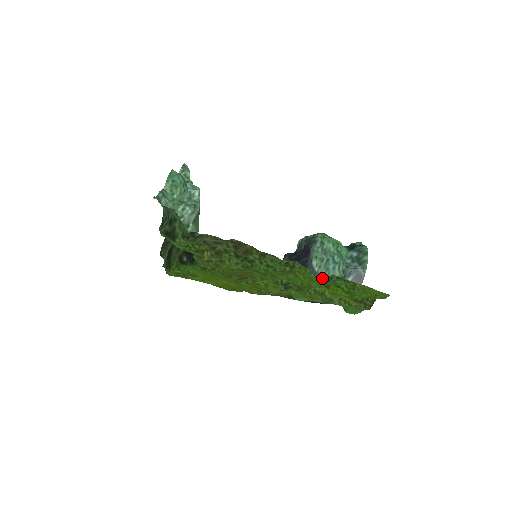
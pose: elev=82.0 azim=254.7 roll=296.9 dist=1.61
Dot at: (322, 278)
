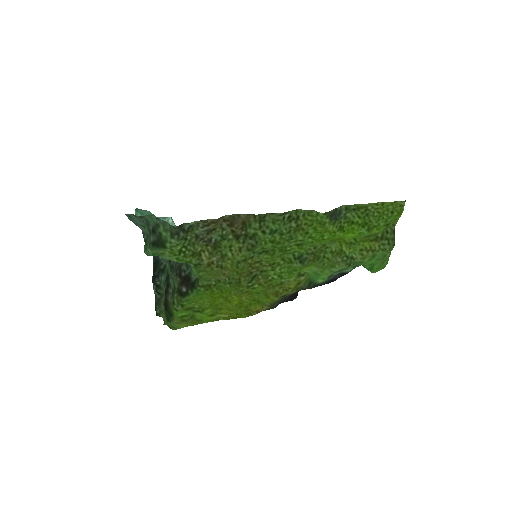
Dot at: (331, 214)
